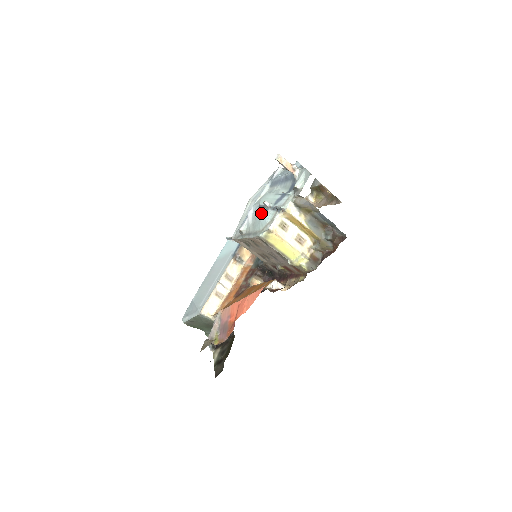
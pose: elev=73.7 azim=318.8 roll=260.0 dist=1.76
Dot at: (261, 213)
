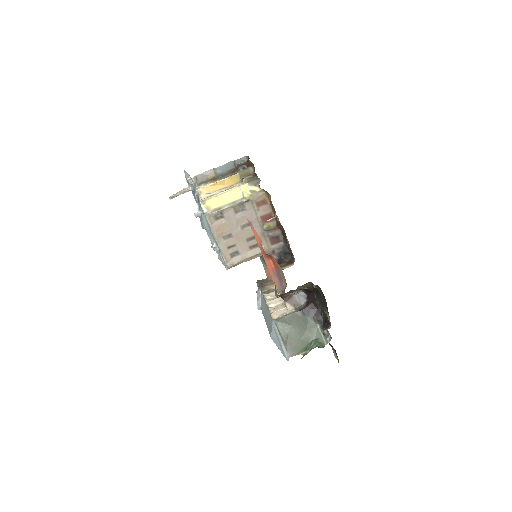
Dot at: (203, 222)
